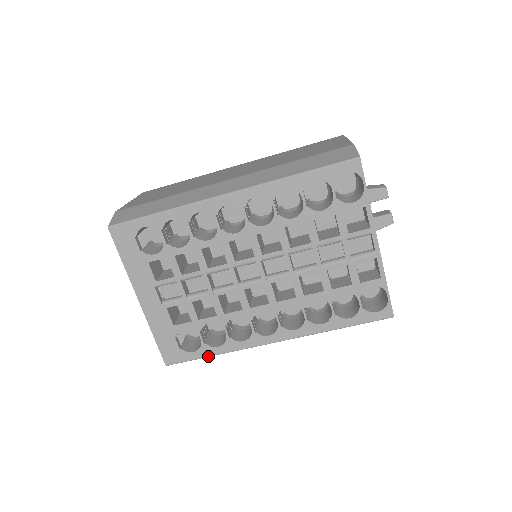
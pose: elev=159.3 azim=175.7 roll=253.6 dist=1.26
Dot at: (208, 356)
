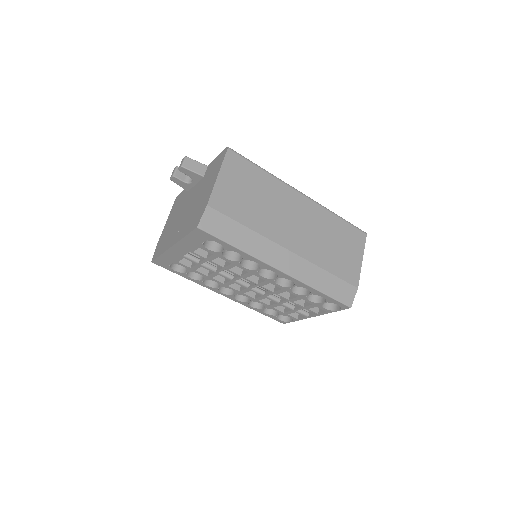
Dot at: occluded
